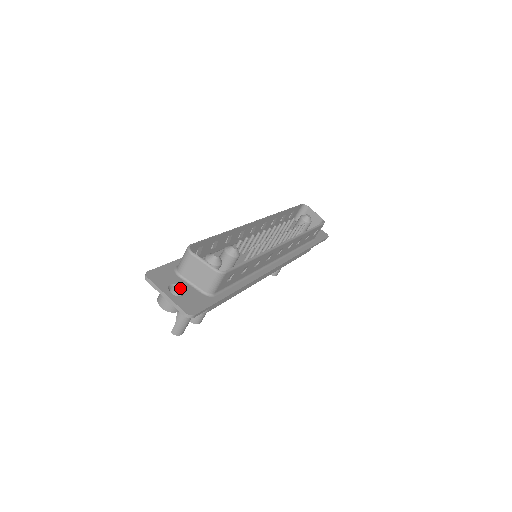
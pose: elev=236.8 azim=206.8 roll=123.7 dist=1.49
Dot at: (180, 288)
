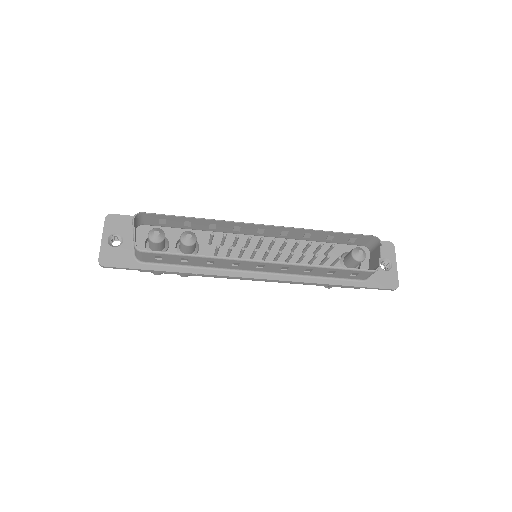
Dot at: (122, 240)
